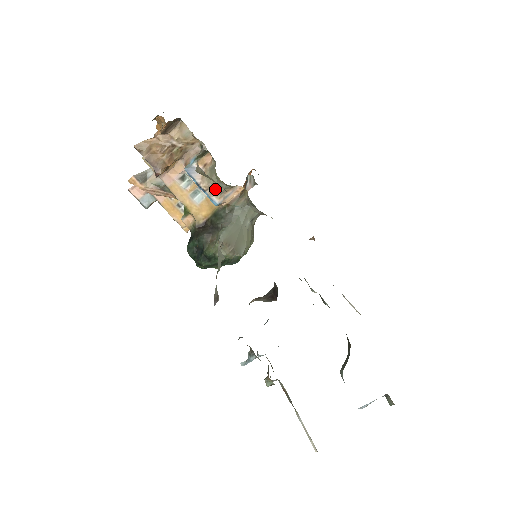
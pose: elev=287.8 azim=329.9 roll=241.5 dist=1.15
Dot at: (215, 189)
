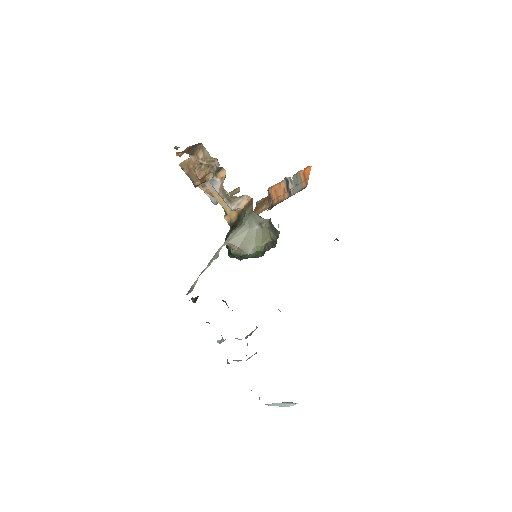
Dot at: (228, 198)
